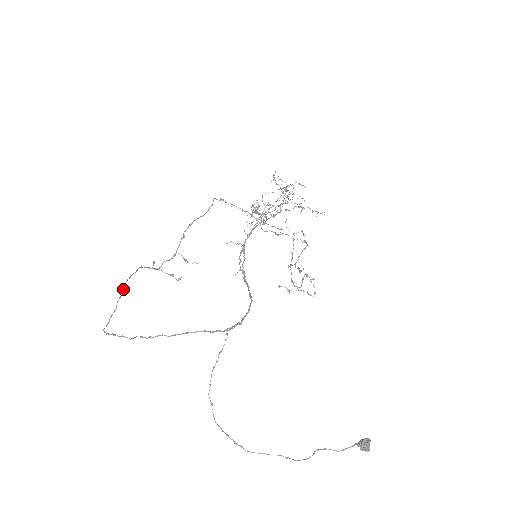
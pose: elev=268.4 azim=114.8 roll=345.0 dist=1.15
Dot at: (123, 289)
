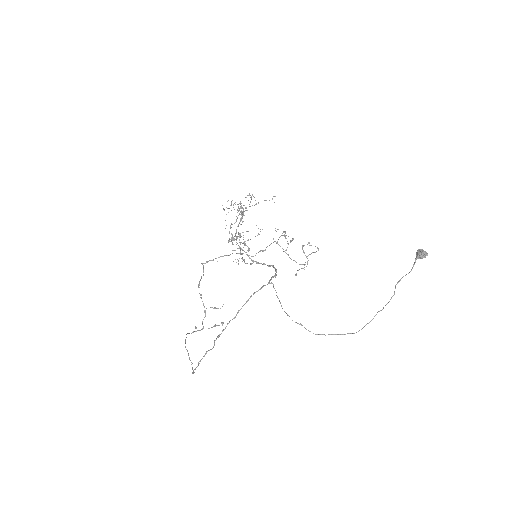
Dot at: occluded
